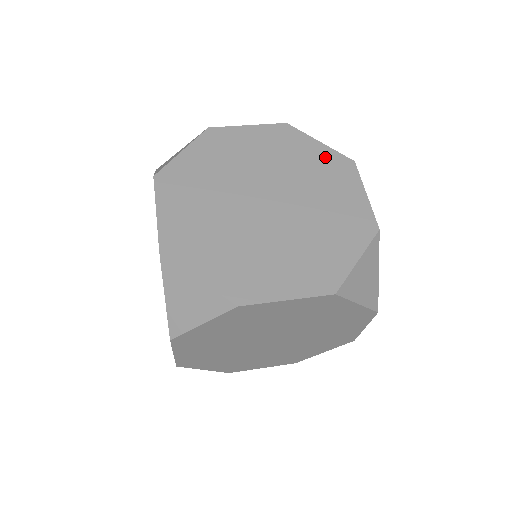
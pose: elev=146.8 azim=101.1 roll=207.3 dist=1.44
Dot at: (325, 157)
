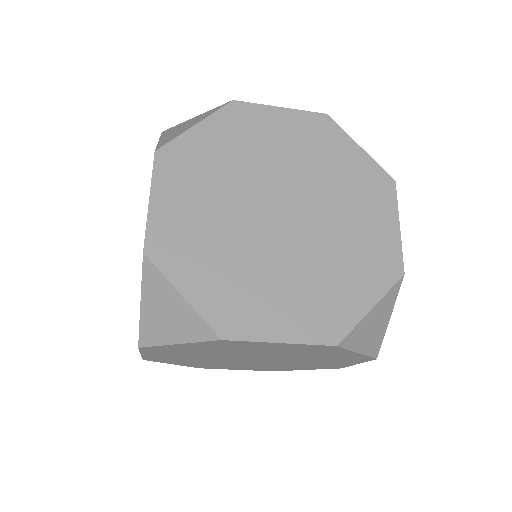
Dot at: occluded
